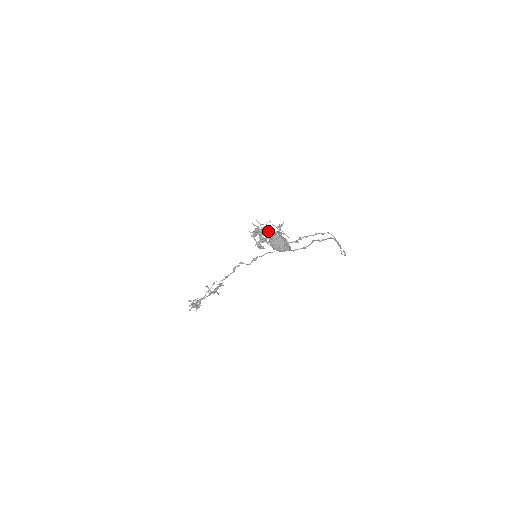
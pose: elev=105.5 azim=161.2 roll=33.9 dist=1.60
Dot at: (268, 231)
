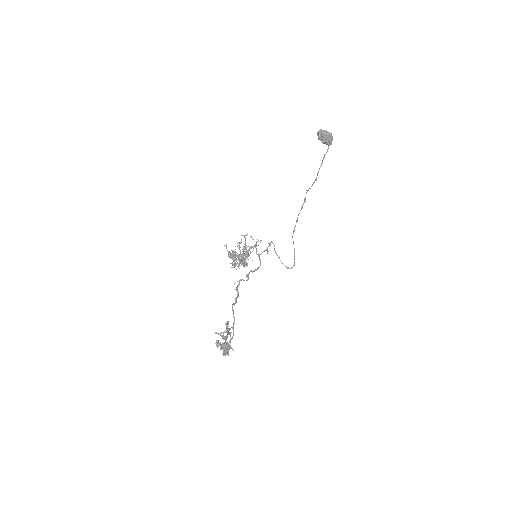
Dot at: (238, 255)
